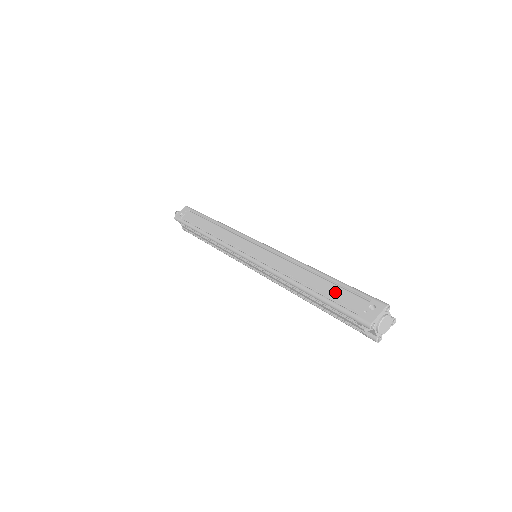
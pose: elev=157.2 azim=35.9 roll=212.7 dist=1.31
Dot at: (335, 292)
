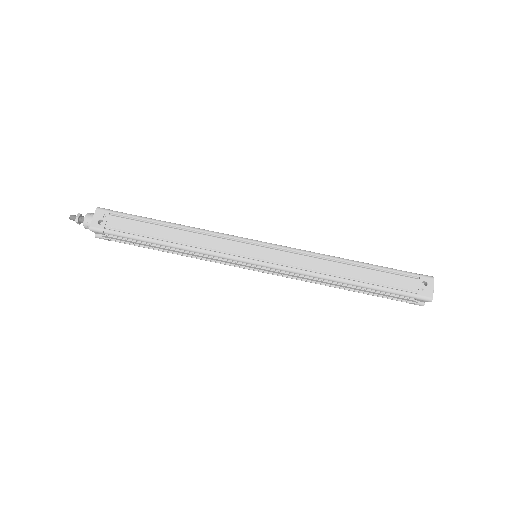
Dot at: (385, 279)
